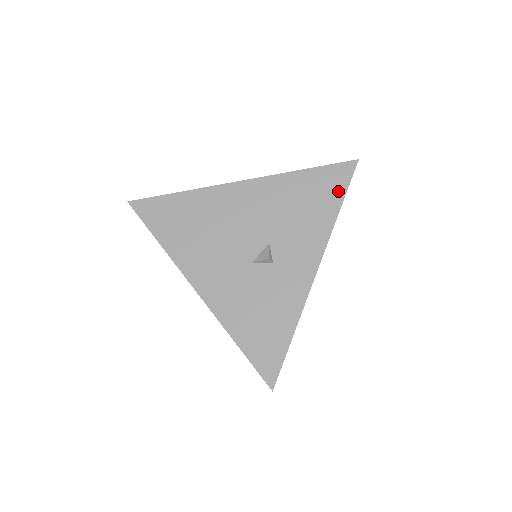
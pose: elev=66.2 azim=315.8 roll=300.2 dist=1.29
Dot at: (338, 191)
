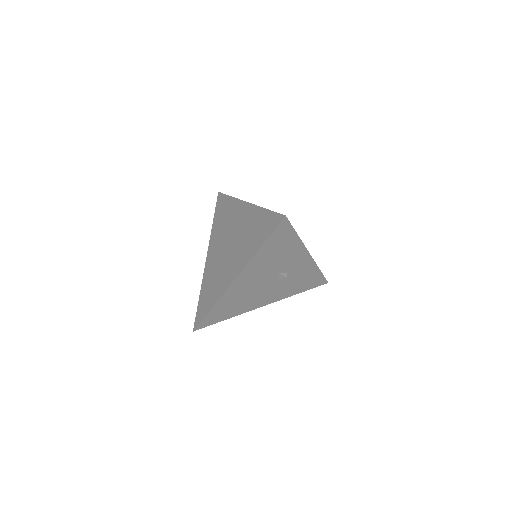
Dot at: (289, 233)
